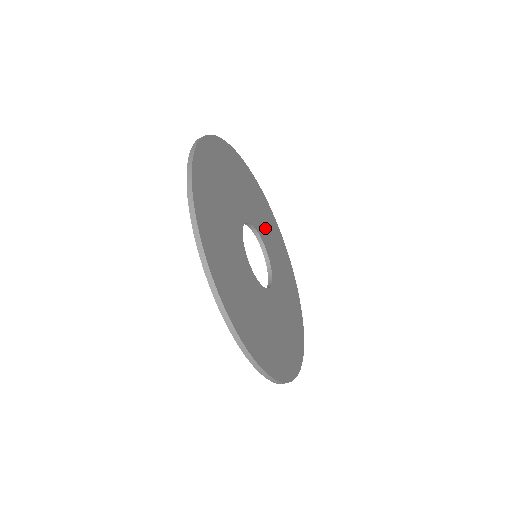
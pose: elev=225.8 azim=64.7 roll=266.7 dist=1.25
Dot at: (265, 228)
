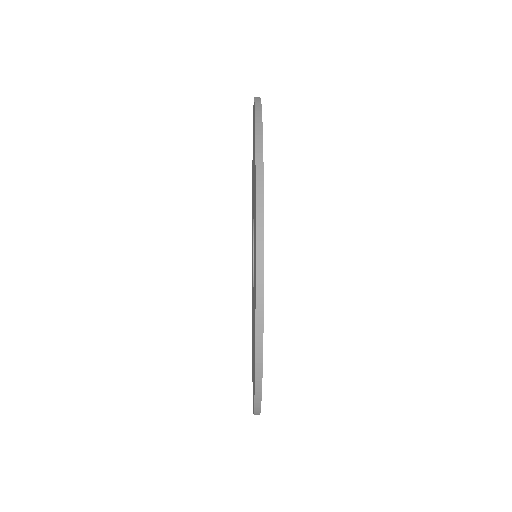
Dot at: occluded
